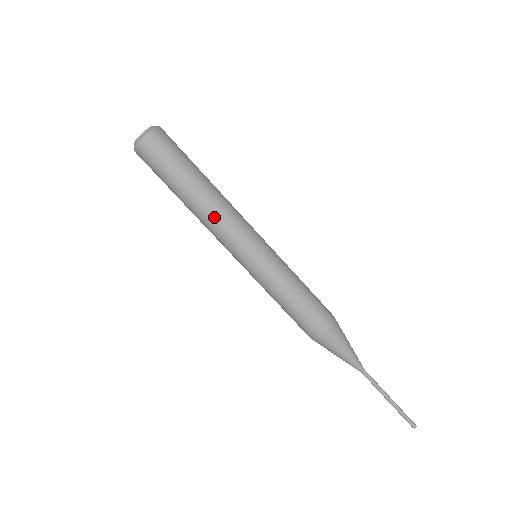
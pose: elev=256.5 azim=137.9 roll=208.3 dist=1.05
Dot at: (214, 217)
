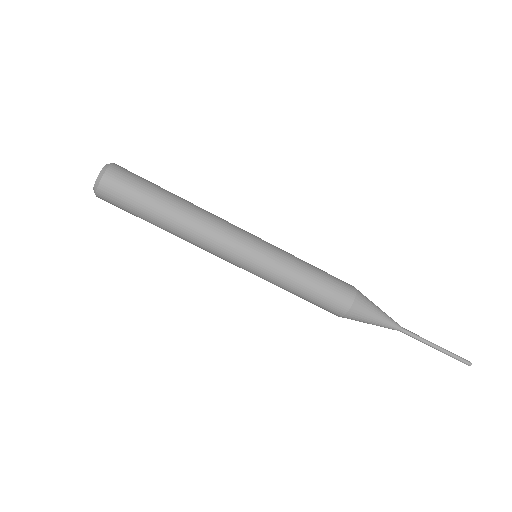
Dot at: (195, 242)
